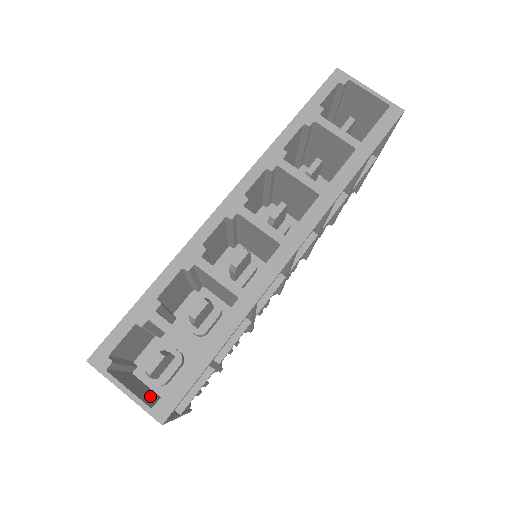
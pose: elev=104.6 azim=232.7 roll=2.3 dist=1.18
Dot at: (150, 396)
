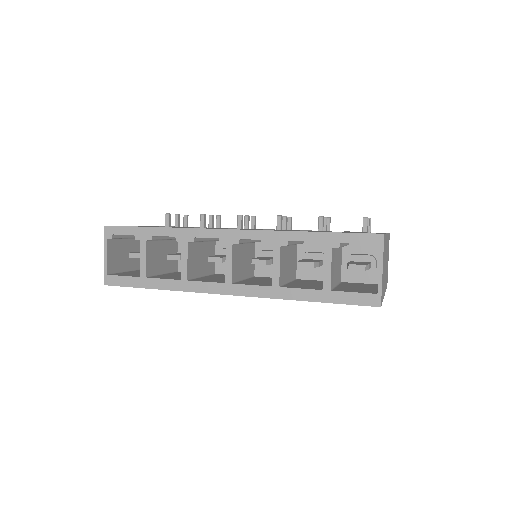
Dot at: (127, 262)
